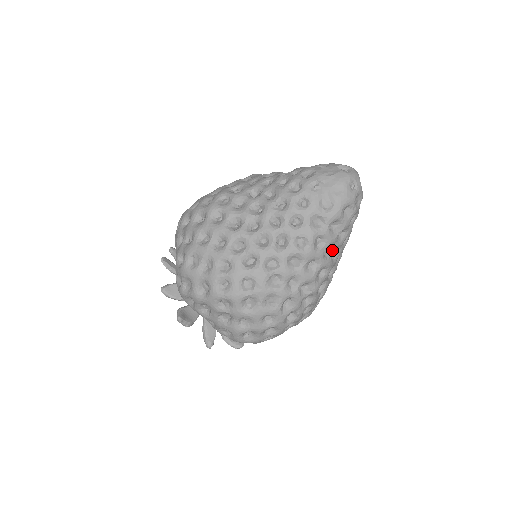
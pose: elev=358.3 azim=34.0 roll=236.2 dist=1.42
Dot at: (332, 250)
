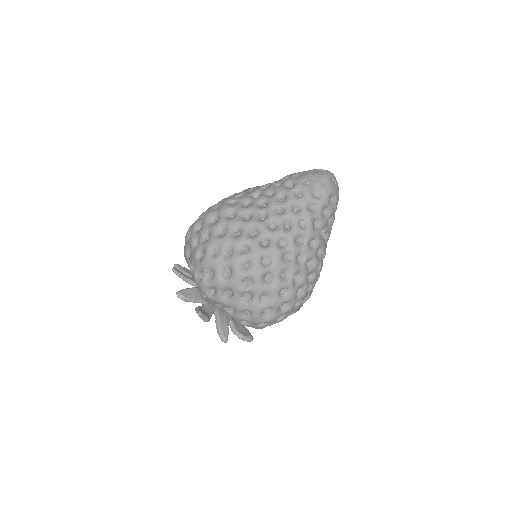
Dot at: (324, 233)
